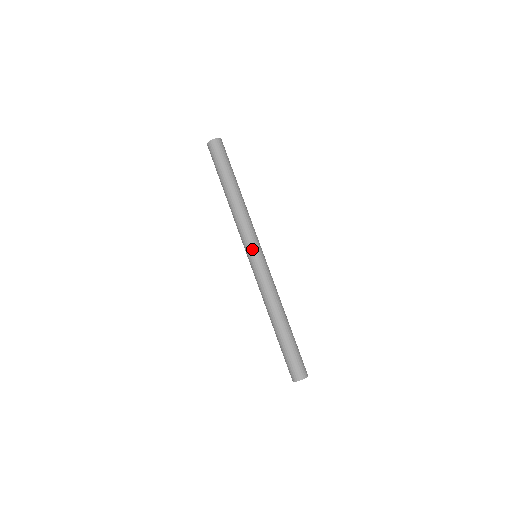
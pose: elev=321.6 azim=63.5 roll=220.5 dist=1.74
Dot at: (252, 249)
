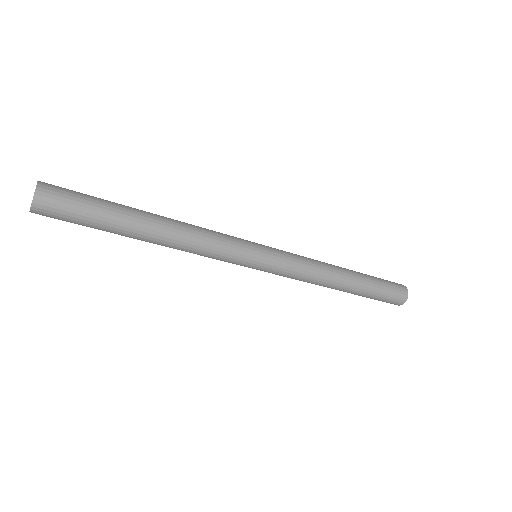
Dot at: (249, 263)
